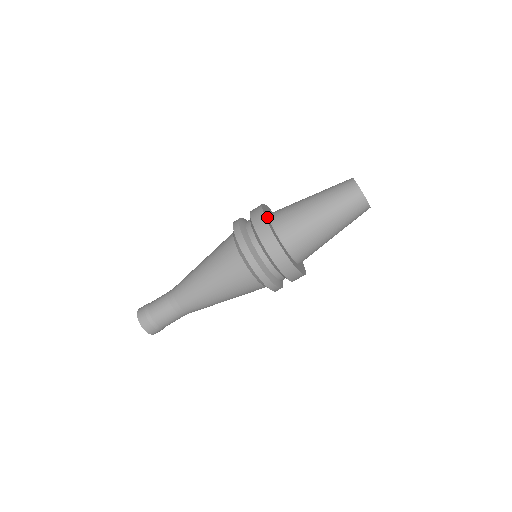
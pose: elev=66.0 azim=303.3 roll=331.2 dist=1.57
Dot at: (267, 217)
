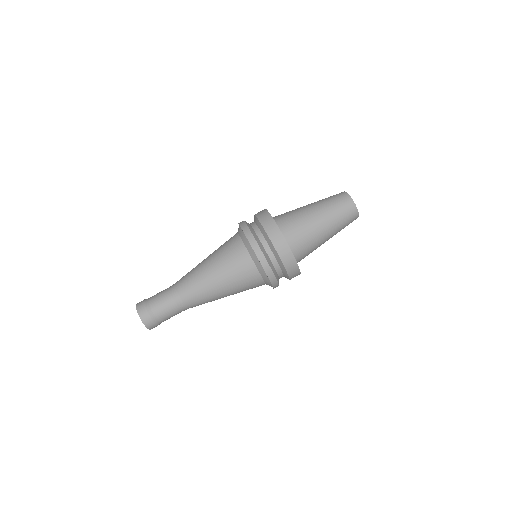
Dot at: occluded
